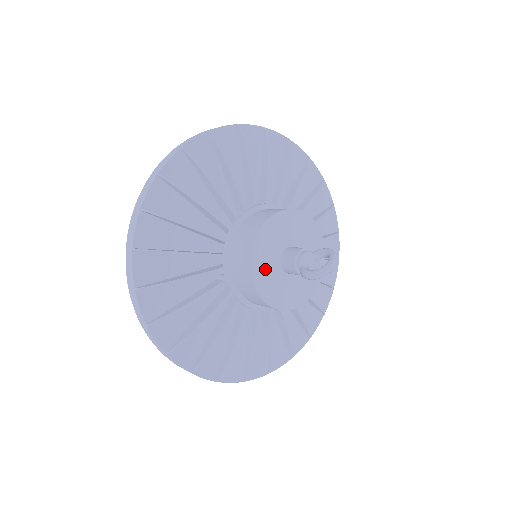
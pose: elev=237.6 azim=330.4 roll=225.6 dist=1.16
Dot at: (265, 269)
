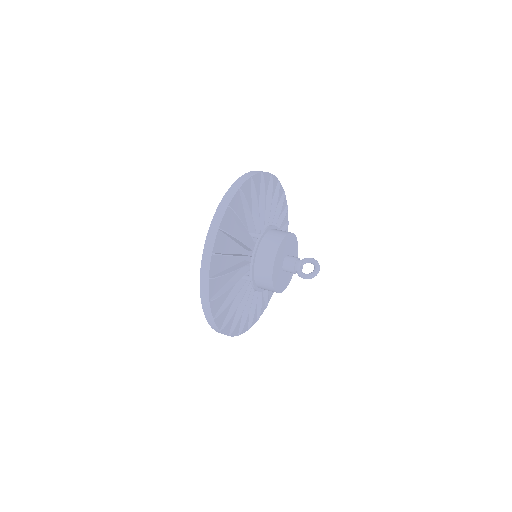
Dot at: (277, 274)
